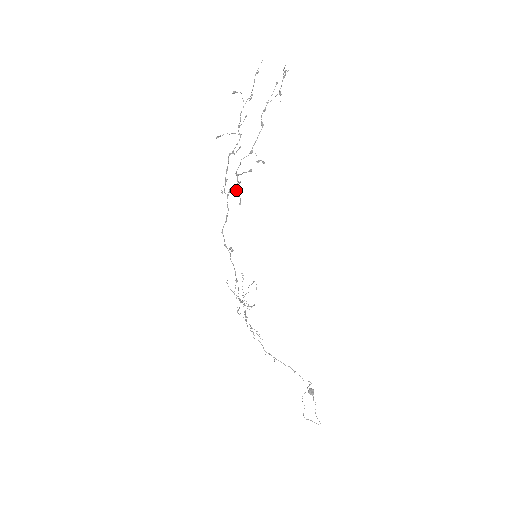
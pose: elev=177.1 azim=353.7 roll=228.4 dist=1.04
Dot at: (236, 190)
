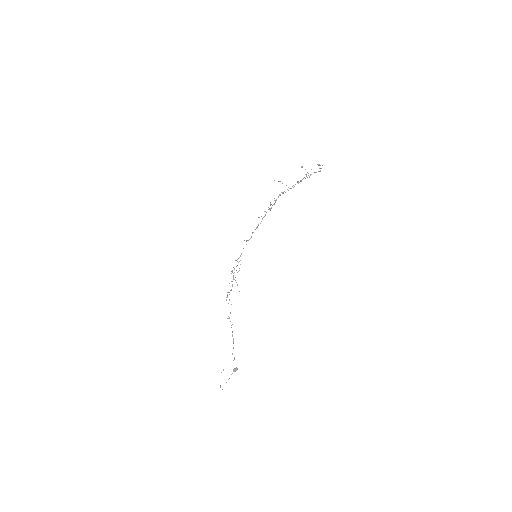
Dot at: occluded
